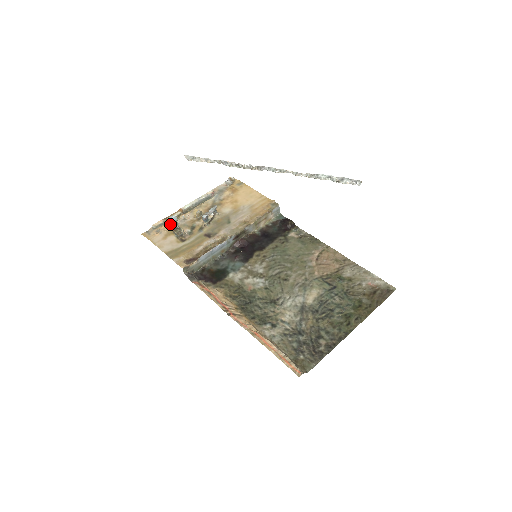
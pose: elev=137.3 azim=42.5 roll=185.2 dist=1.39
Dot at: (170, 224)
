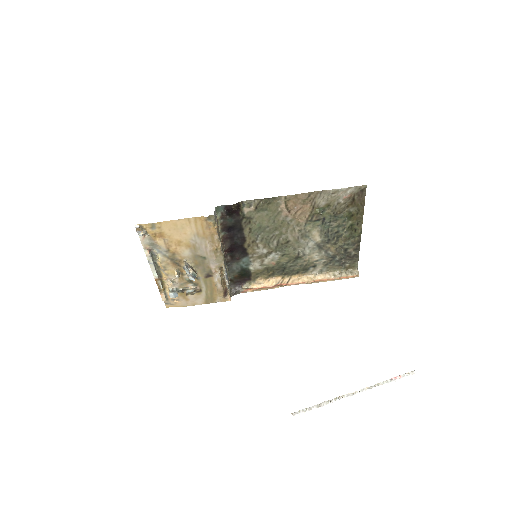
Dot at: occluded
